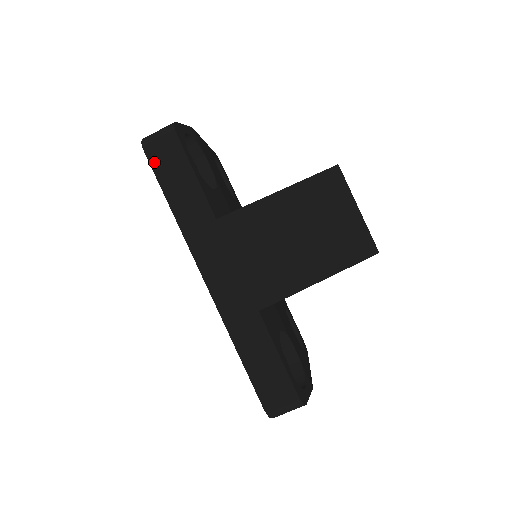
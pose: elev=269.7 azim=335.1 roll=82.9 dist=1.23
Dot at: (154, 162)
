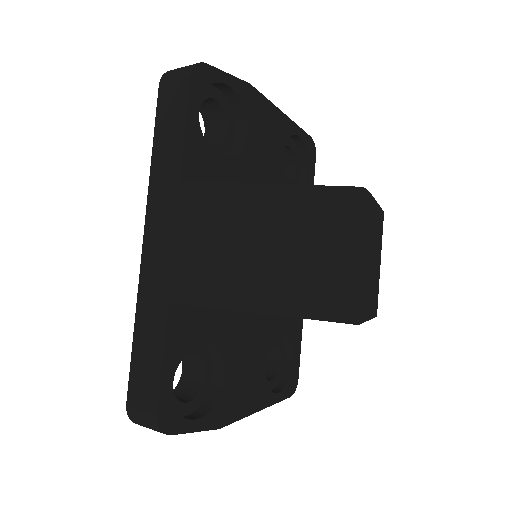
Dot at: (161, 97)
